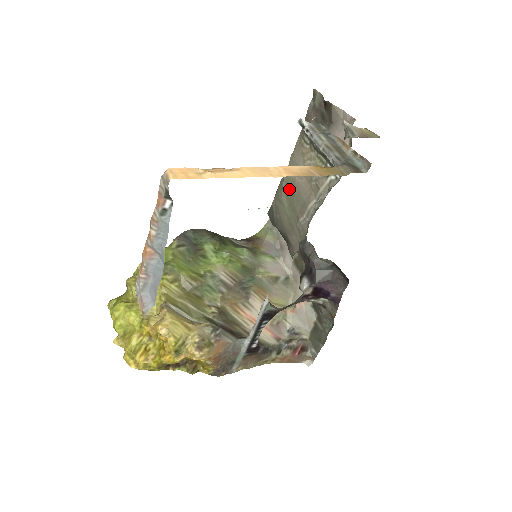
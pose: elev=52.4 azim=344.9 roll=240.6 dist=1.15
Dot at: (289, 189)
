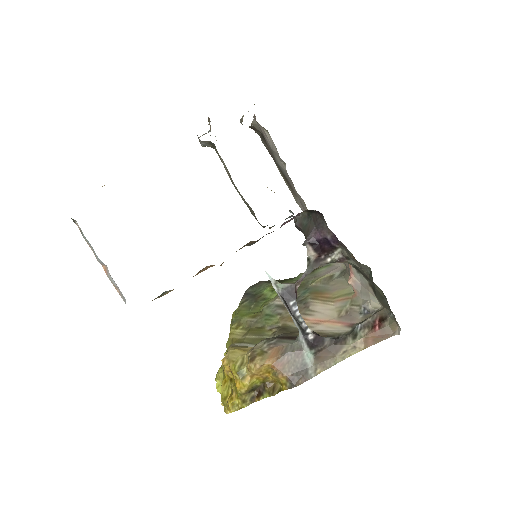
Dot at: occluded
